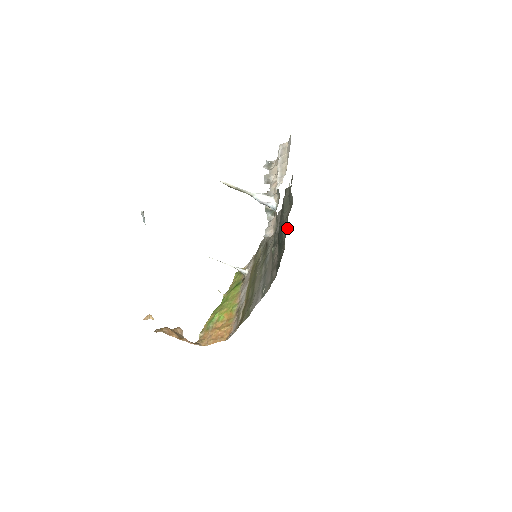
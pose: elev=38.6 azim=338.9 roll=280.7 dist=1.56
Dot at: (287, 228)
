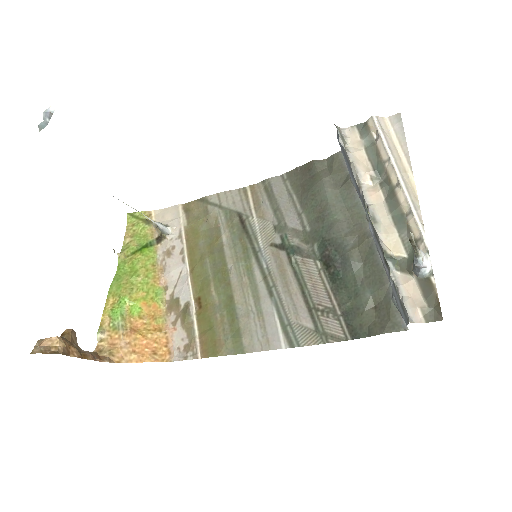
Dot at: (370, 268)
